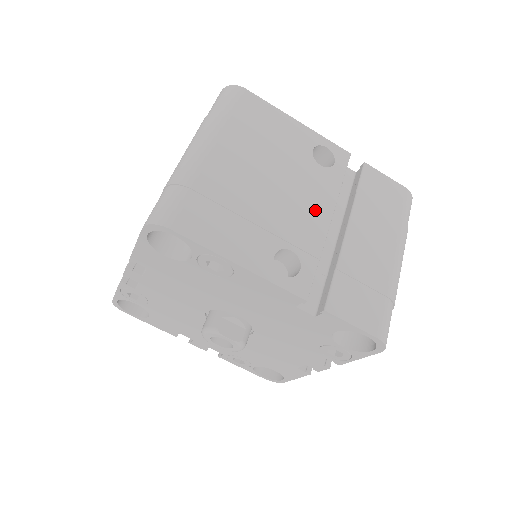
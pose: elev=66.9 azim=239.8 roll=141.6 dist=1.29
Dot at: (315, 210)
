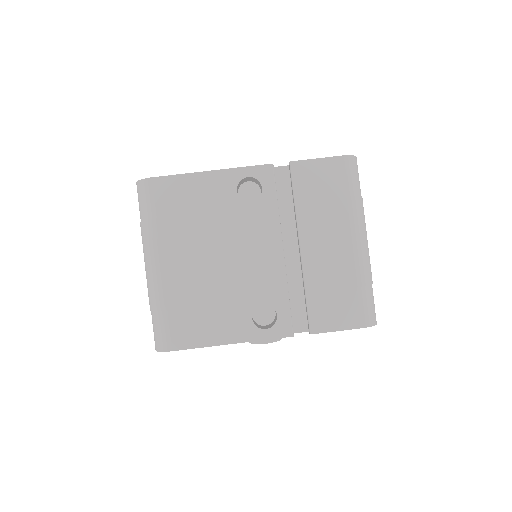
Dot at: (265, 253)
